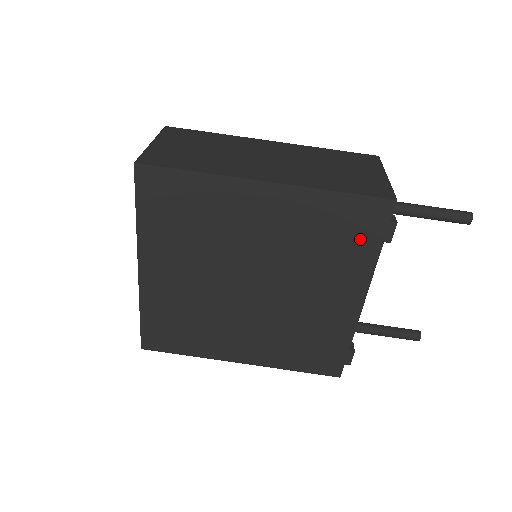
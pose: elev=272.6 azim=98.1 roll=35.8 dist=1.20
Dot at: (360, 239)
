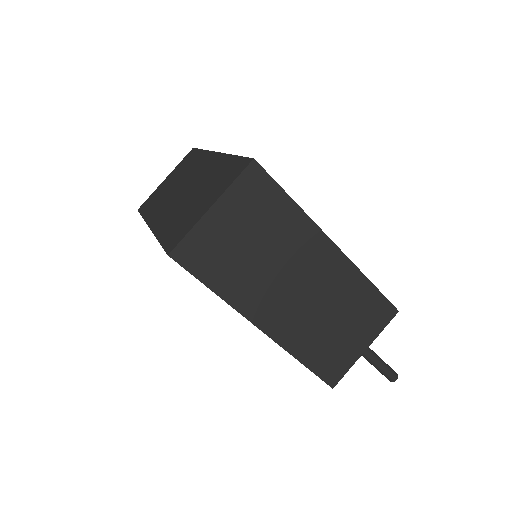
Dot at: occluded
